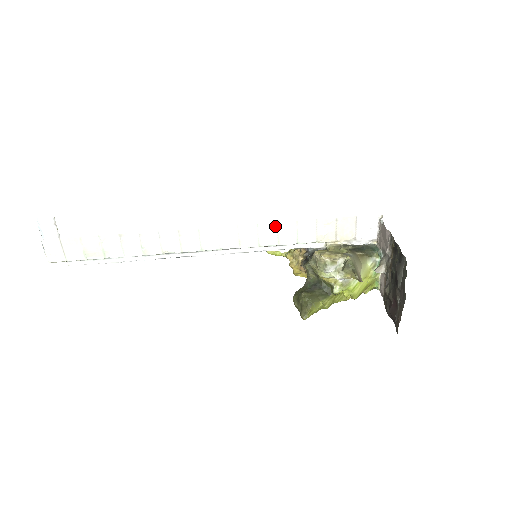
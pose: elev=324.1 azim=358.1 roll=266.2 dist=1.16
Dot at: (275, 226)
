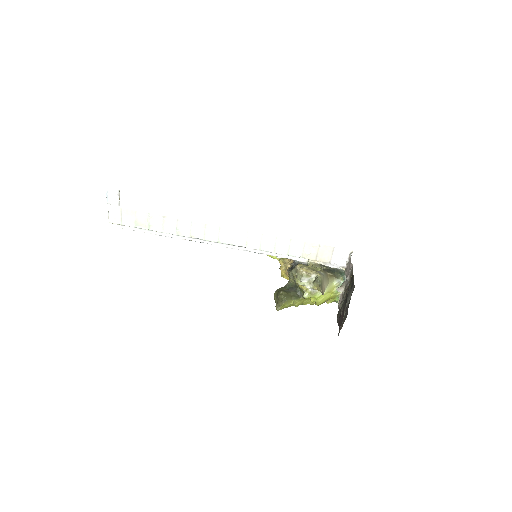
Dot at: (274, 239)
